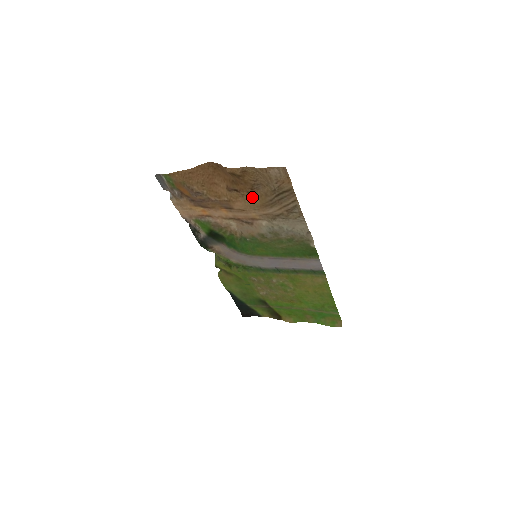
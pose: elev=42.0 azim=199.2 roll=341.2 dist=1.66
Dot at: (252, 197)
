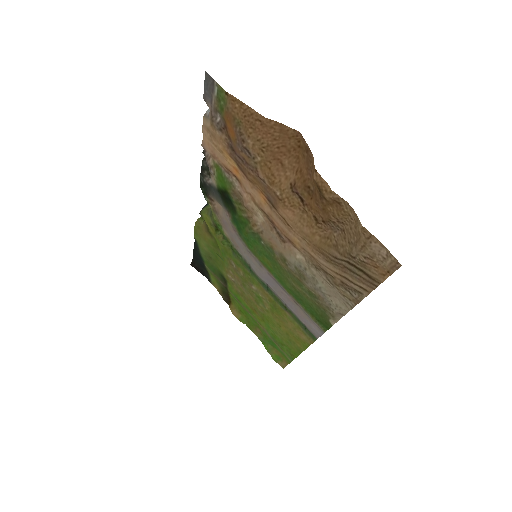
Dot at: (315, 227)
